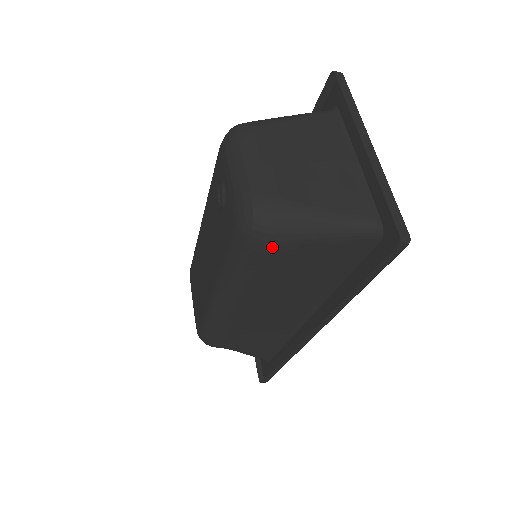
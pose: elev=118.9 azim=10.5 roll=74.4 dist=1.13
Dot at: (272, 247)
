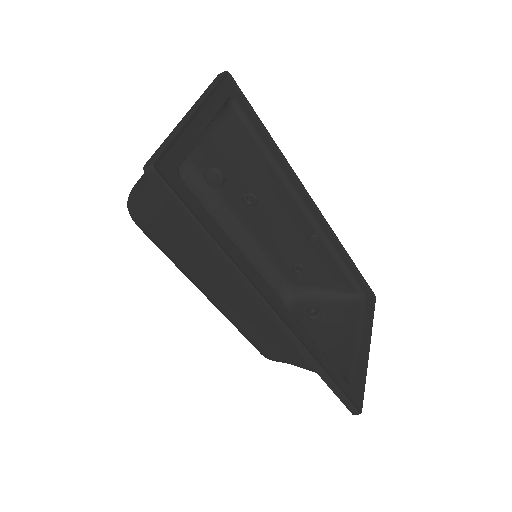
Dot at: (143, 222)
